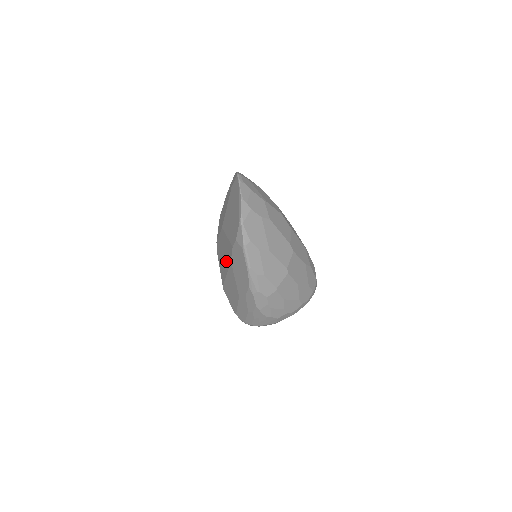
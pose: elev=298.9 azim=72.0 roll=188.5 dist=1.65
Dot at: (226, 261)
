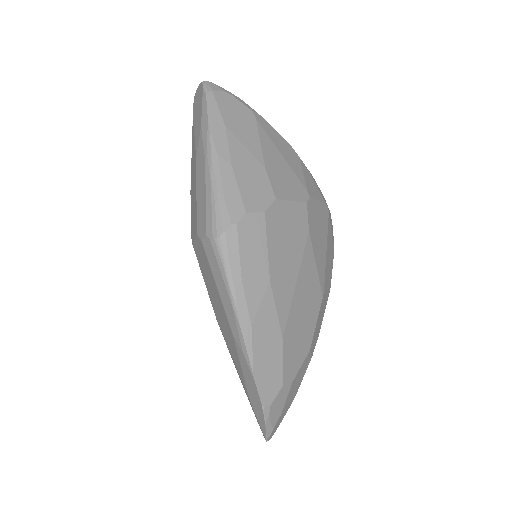
Dot at: occluded
